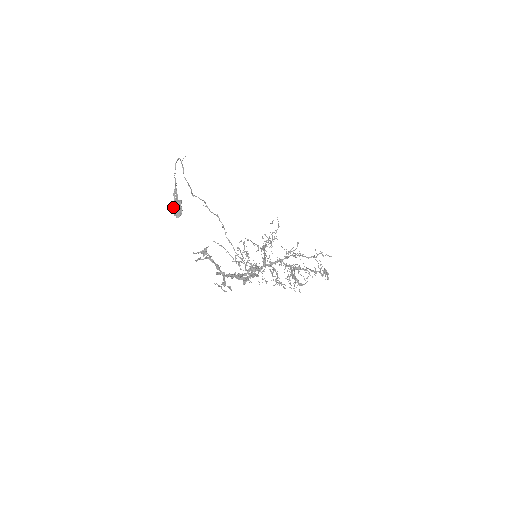
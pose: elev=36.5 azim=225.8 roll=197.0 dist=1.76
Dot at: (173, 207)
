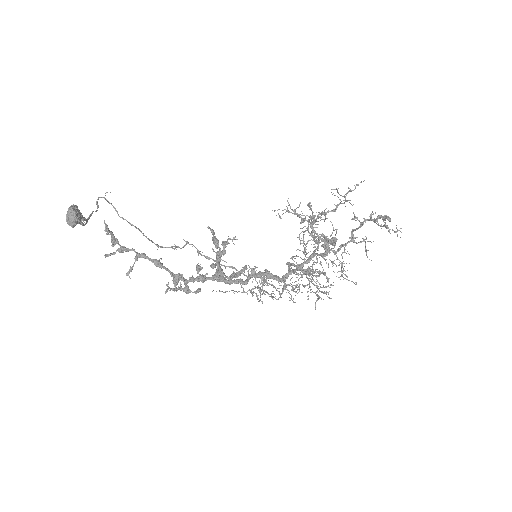
Dot at: occluded
